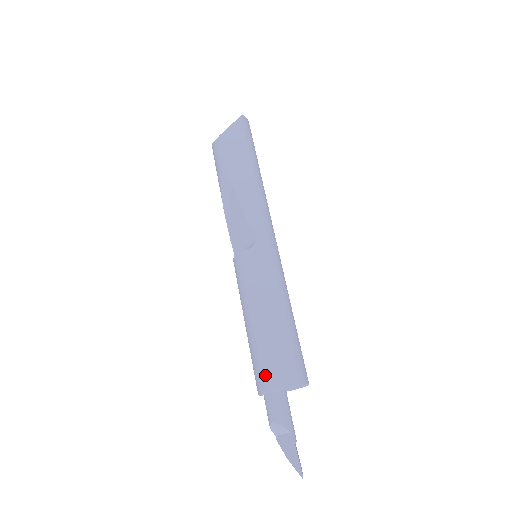
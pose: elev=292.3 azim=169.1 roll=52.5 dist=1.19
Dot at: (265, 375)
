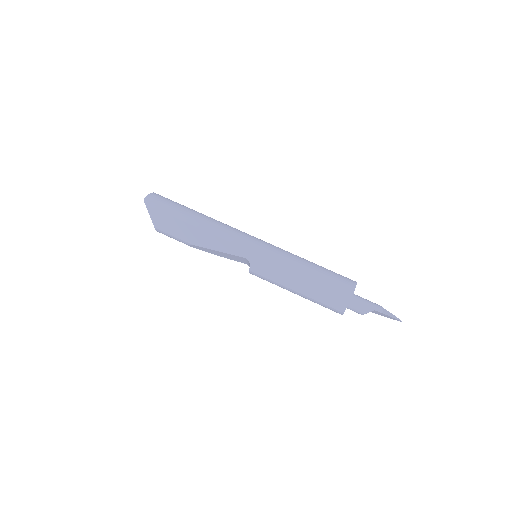
Dot at: (333, 310)
